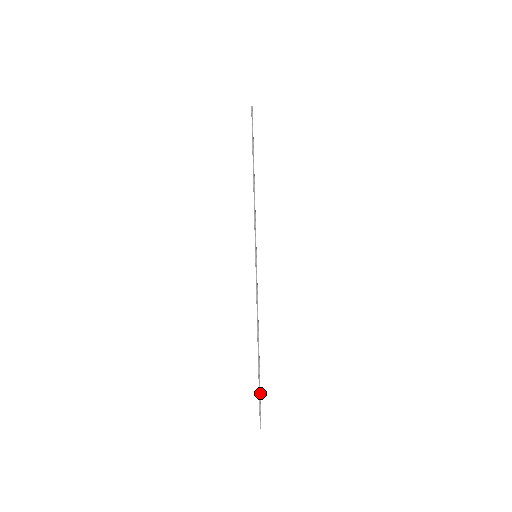
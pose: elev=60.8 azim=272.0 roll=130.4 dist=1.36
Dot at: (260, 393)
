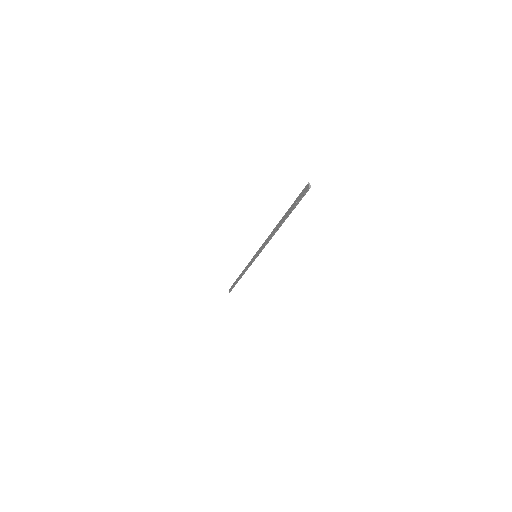
Dot at: occluded
